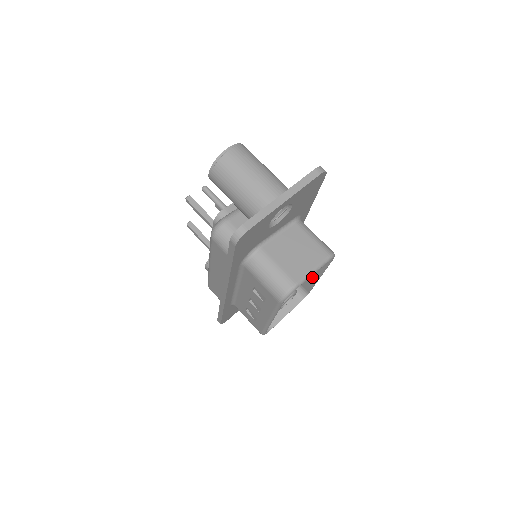
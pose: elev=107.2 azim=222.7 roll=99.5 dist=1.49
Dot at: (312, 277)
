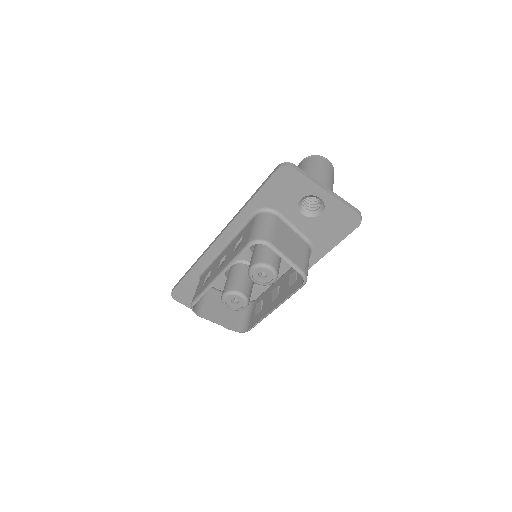
Dot at: (267, 310)
